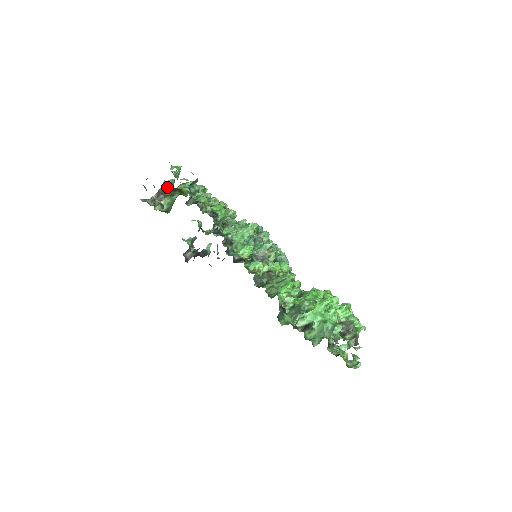
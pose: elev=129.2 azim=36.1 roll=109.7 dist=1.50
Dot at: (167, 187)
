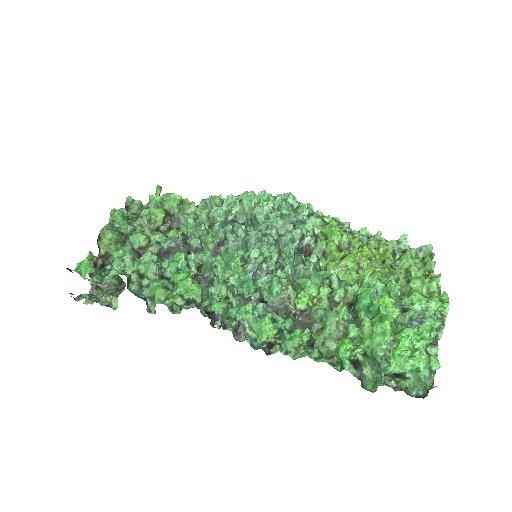
Dot at: occluded
